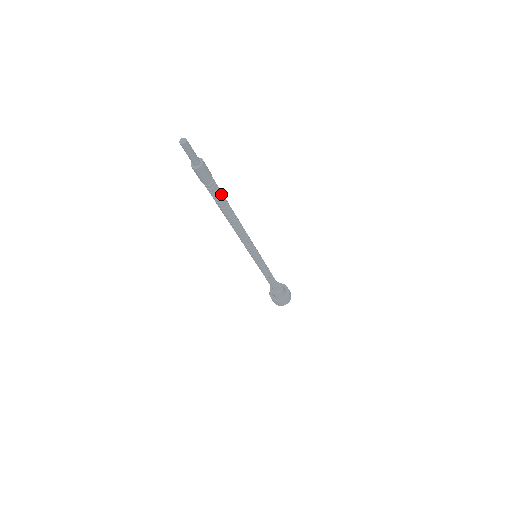
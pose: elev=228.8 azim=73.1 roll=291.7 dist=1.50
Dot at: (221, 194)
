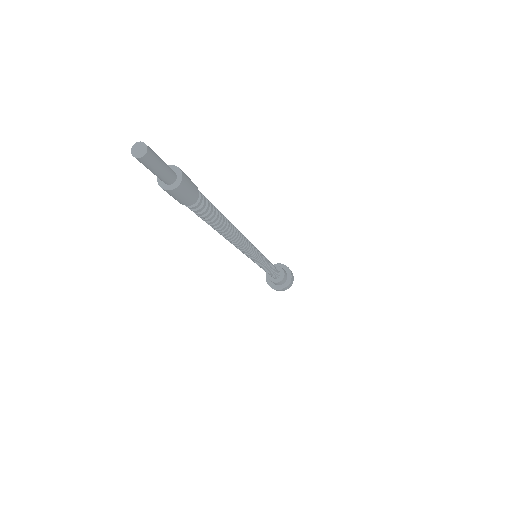
Dot at: (211, 205)
